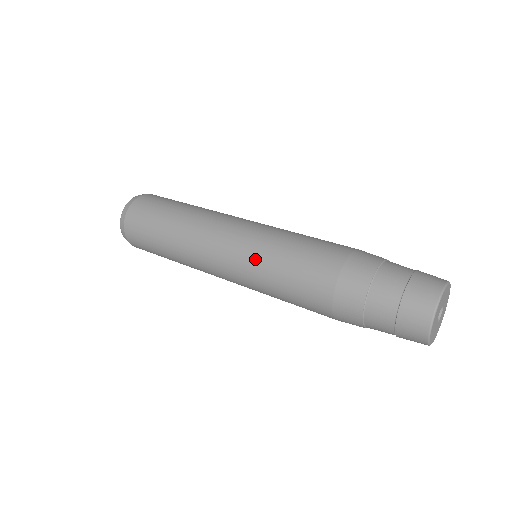
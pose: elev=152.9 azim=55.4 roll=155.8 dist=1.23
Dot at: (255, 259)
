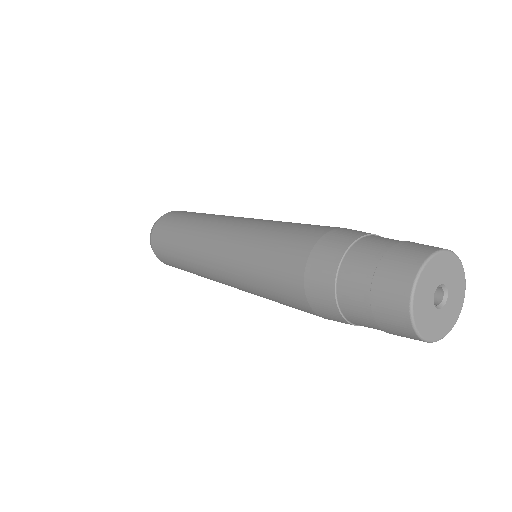
Dot at: (237, 254)
